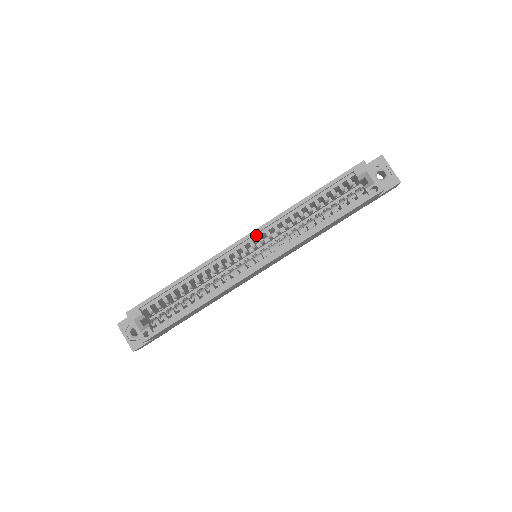
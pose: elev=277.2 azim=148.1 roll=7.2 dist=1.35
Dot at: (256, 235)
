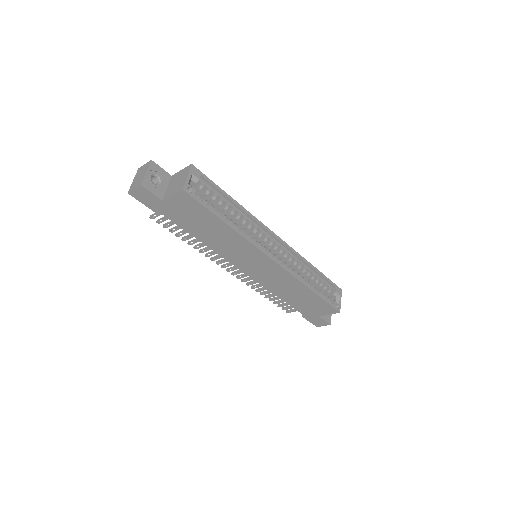
Dot at: (282, 245)
